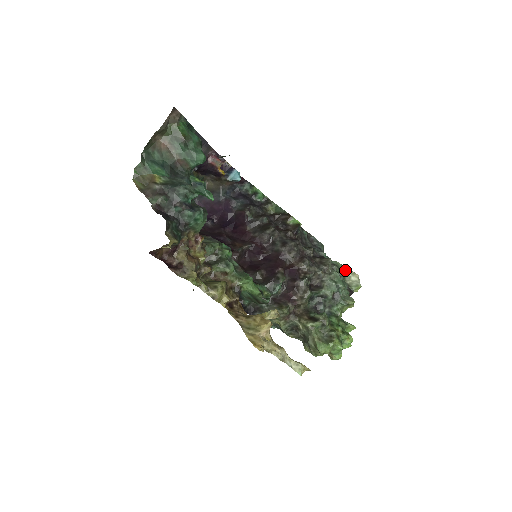
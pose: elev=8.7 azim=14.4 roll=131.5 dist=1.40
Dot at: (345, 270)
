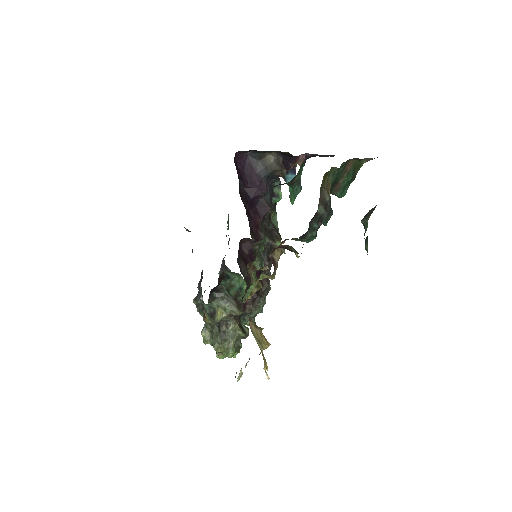
Dot at: occluded
